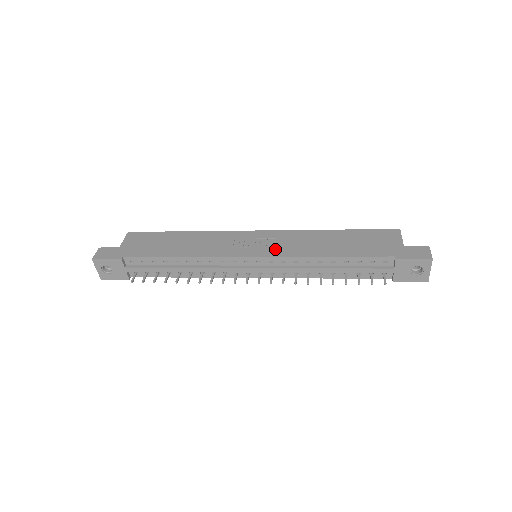
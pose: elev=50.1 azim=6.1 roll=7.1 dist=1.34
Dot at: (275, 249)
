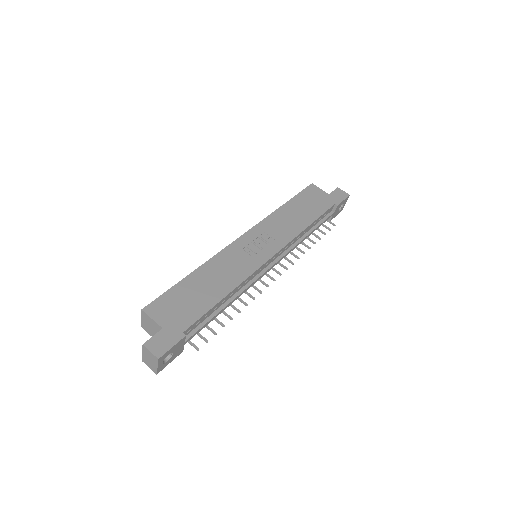
Dot at: (276, 241)
